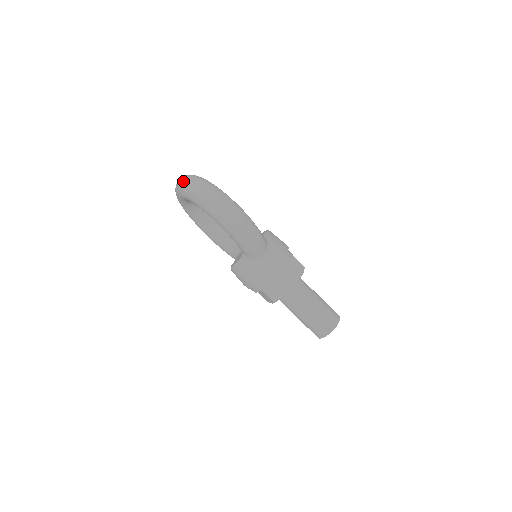
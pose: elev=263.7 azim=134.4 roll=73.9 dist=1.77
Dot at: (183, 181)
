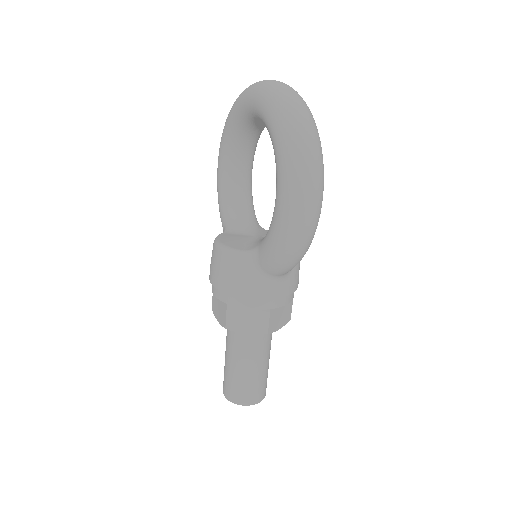
Dot at: (288, 94)
